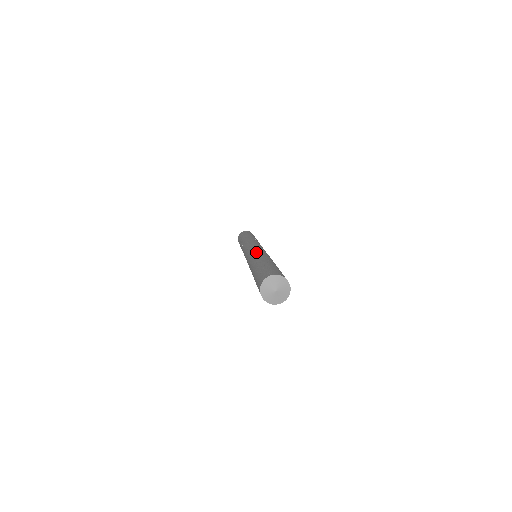
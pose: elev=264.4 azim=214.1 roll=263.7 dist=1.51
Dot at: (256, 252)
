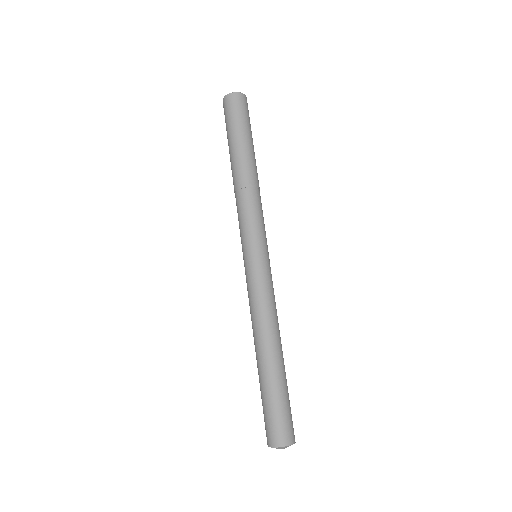
Dot at: (270, 304)
